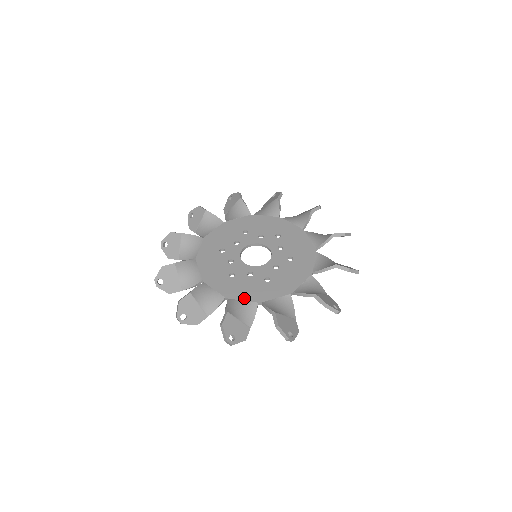
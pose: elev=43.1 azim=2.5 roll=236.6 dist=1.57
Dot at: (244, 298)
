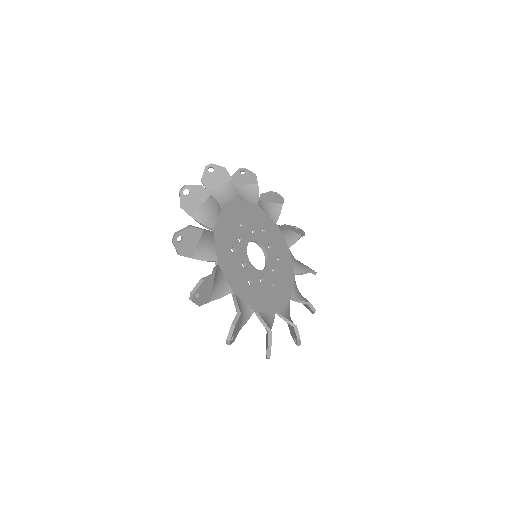
Dot at: (228, 277)
